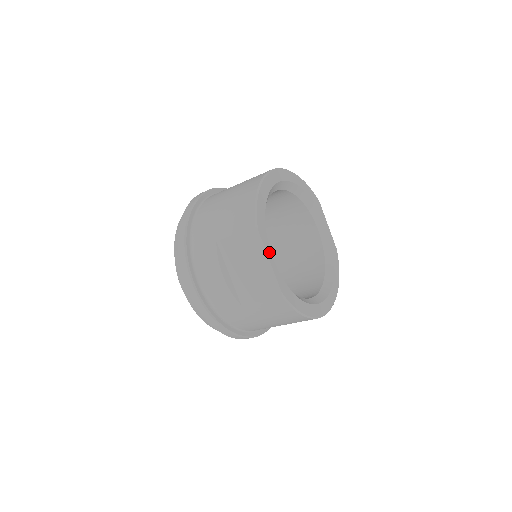
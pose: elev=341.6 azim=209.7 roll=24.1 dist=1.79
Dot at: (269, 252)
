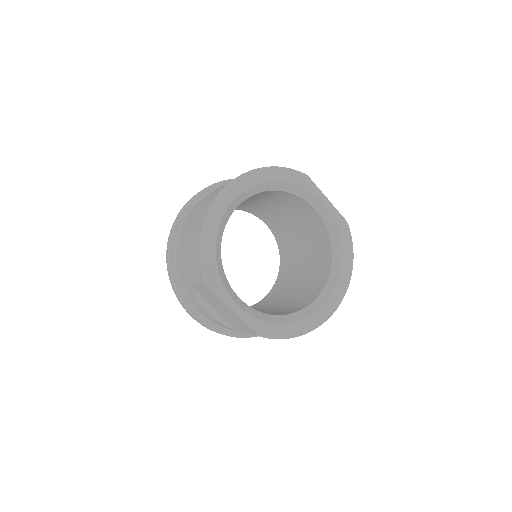
Dot at: (230, 301)
